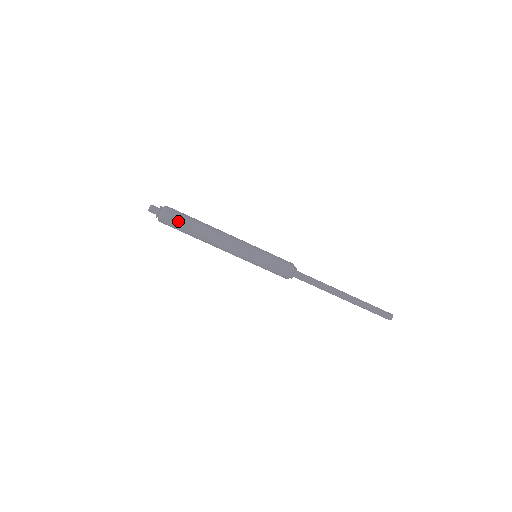
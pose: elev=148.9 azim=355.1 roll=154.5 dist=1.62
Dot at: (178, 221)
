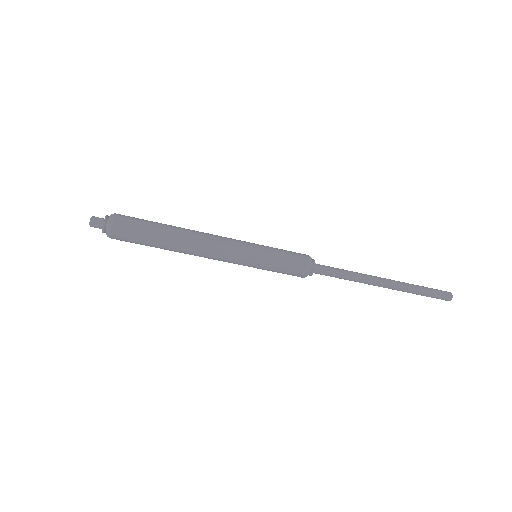
Dot at: (138, 221)
